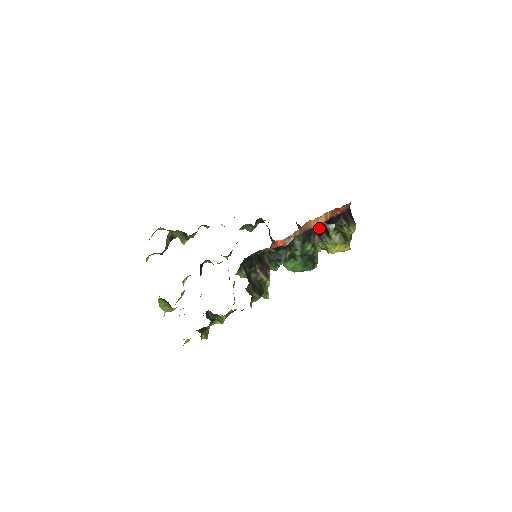
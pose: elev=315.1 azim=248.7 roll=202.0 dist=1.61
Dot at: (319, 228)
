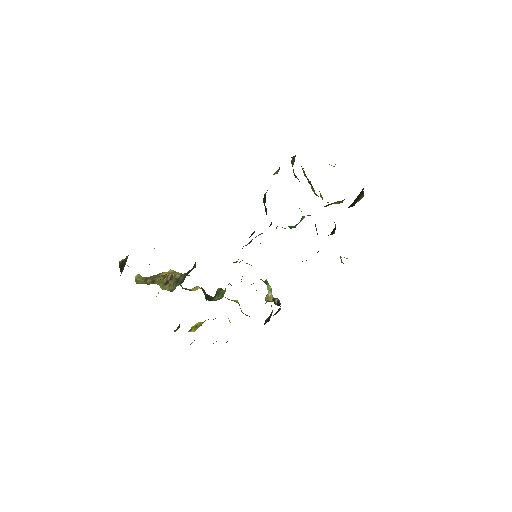
Dot at: occluded
